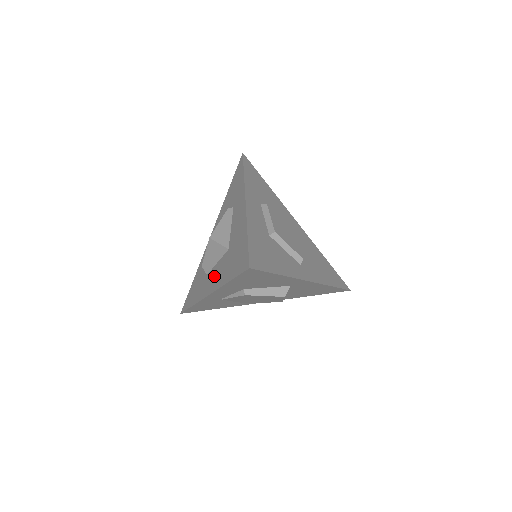
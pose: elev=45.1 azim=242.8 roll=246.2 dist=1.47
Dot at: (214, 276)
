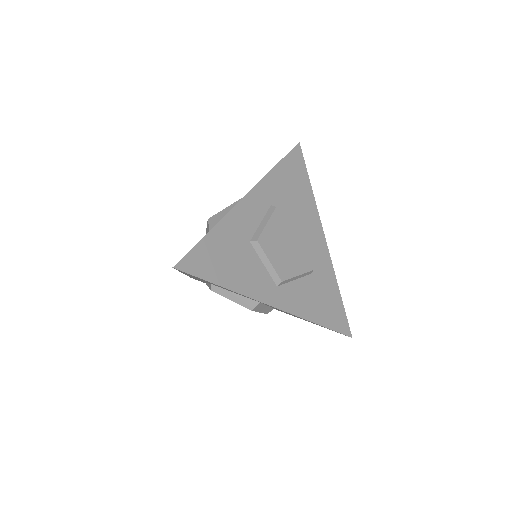
Dot at: occluded
